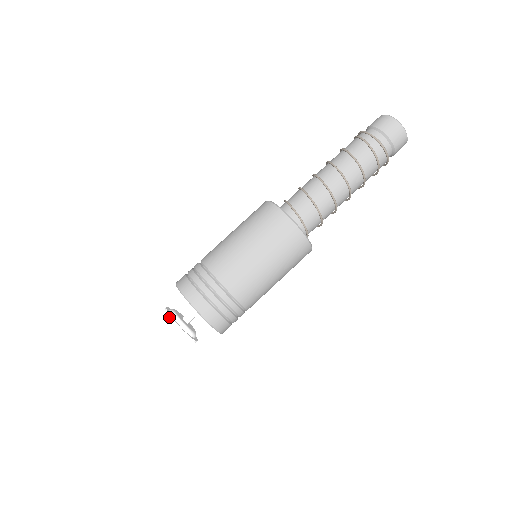
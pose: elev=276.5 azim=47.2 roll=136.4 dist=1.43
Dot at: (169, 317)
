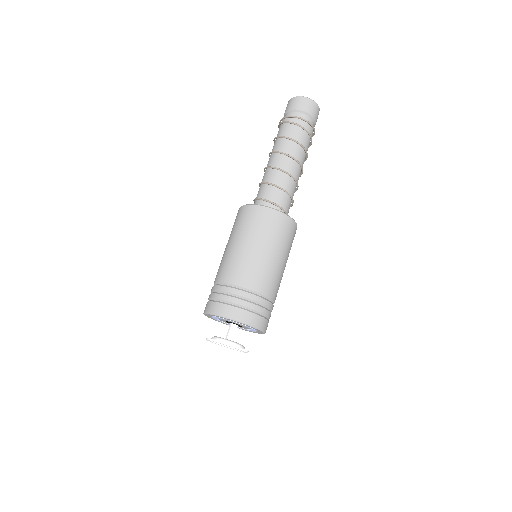
Dot at: (223, 344)
